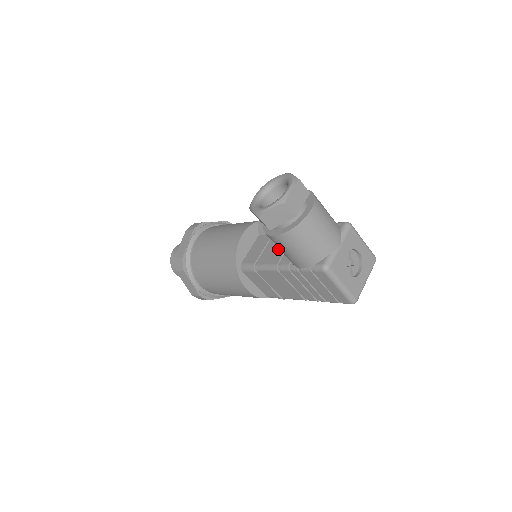
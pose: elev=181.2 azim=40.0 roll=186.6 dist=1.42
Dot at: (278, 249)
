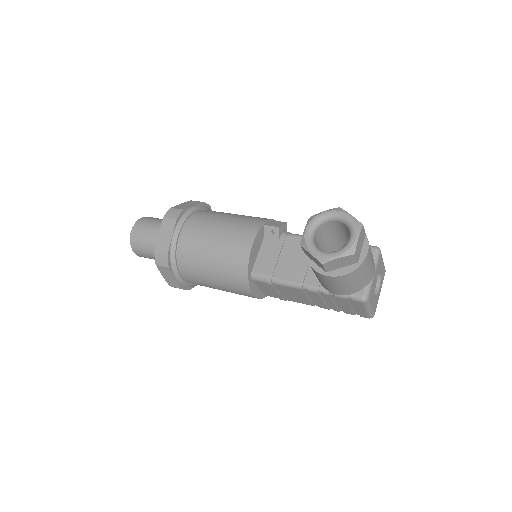
Dot at: (298, 264)
